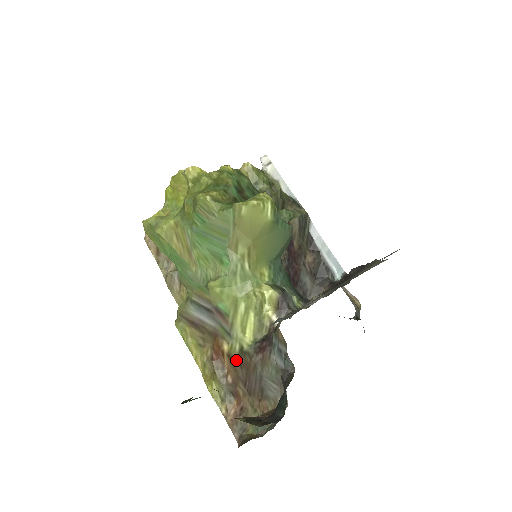
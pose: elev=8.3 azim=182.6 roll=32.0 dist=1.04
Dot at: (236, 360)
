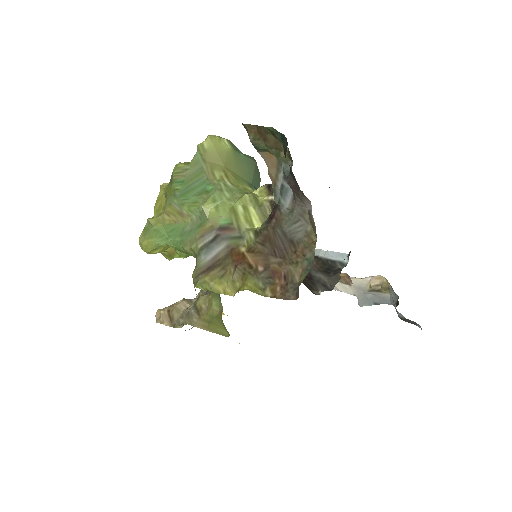
Dot at: (256, 245)
